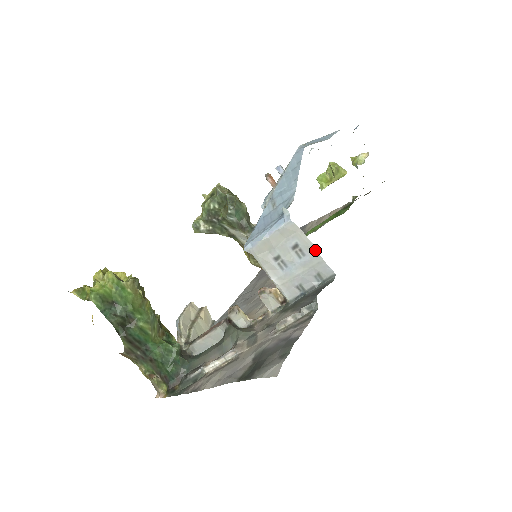
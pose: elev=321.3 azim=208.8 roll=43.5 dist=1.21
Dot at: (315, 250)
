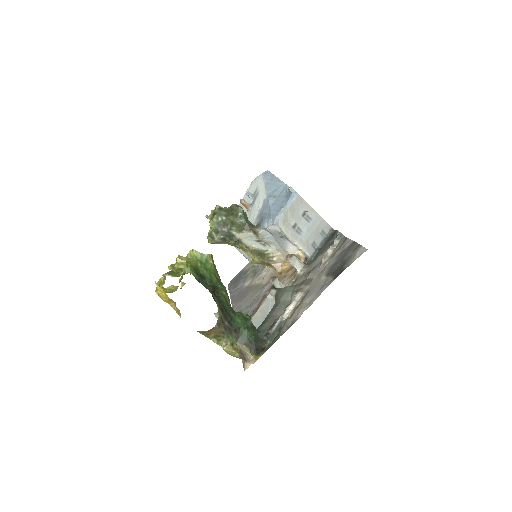
Dot at: (316, 213)
